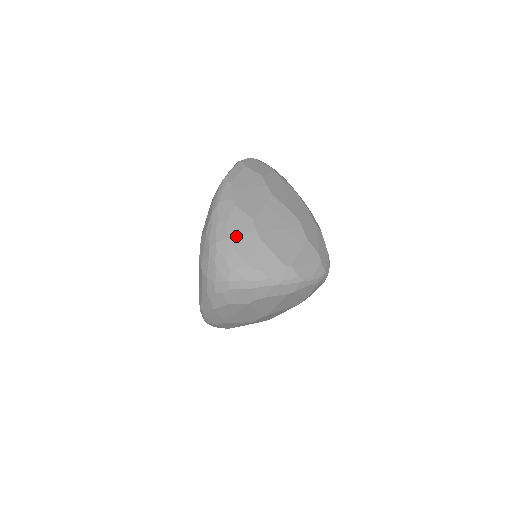
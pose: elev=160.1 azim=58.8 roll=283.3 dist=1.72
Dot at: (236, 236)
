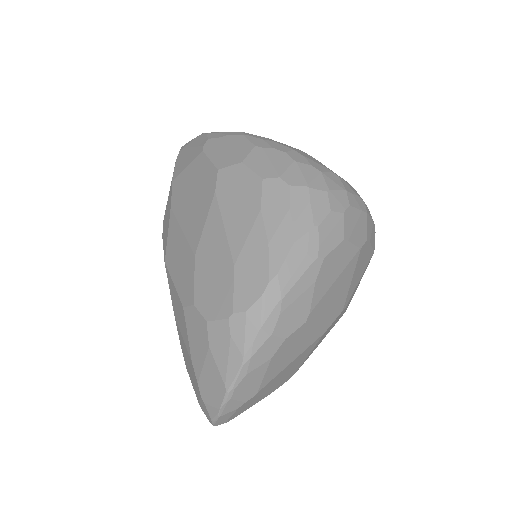
Dot at: occluded
